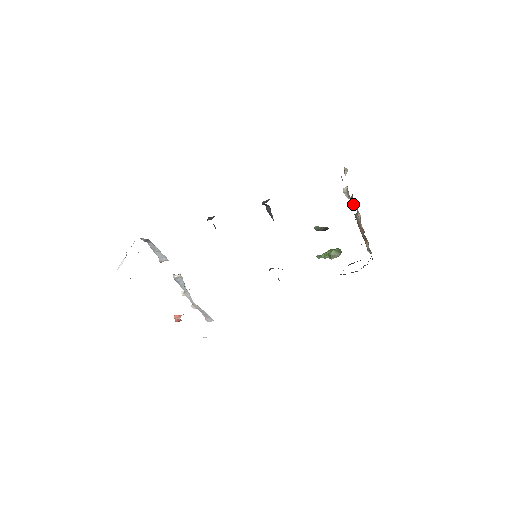
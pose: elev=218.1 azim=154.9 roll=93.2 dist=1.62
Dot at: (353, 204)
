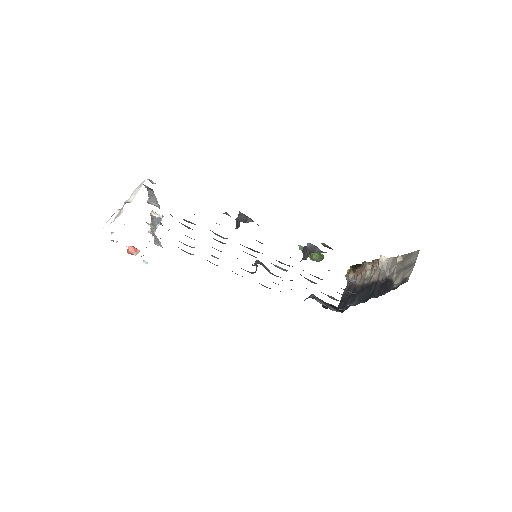
Dot at: (375, 263)
